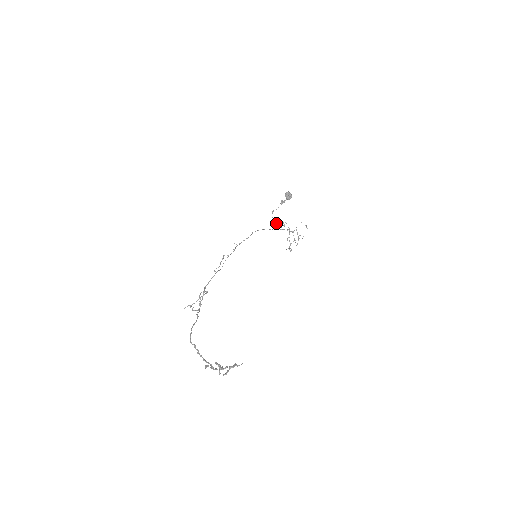
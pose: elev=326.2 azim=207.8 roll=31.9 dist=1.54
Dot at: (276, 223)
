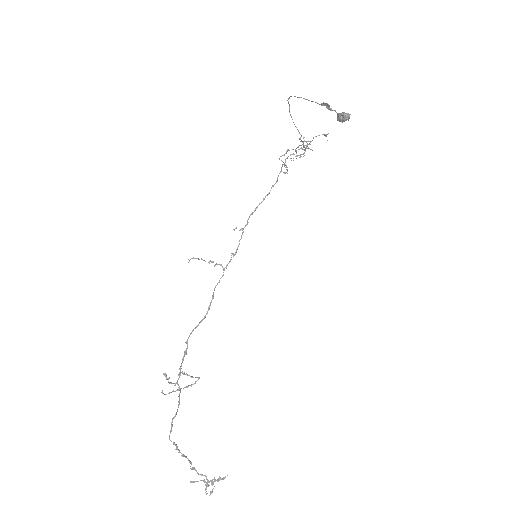
Dot at: (289, 107)
